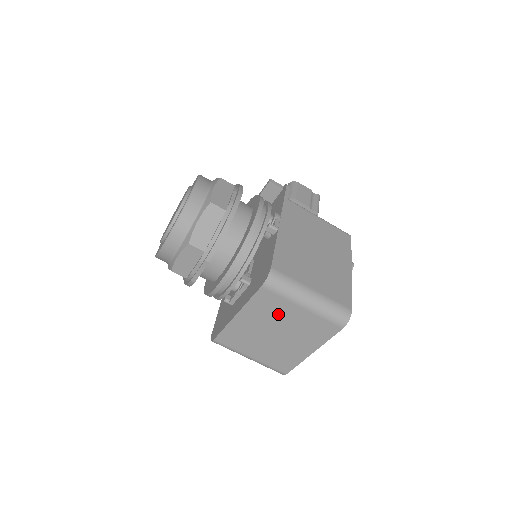
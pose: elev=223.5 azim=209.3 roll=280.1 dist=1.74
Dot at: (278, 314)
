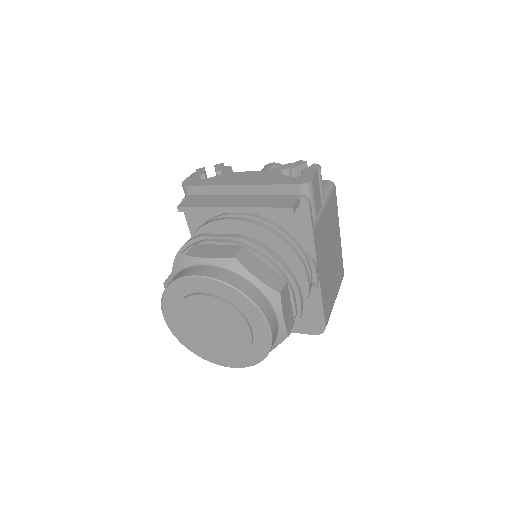
Dot at: occluded
